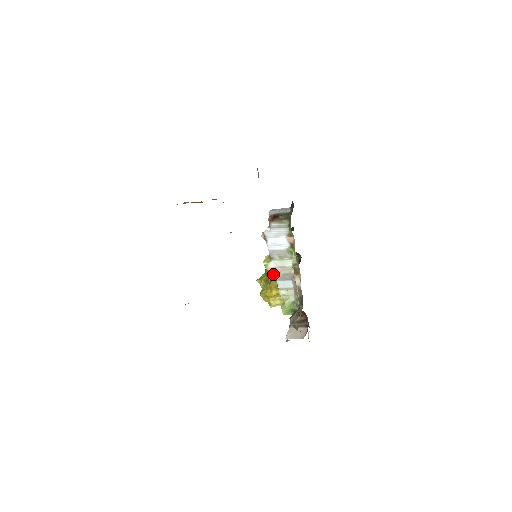
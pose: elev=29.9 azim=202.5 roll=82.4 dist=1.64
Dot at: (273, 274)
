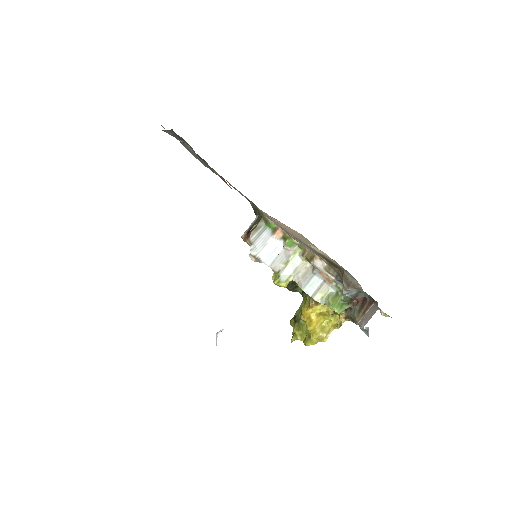
Dot at: occluded
